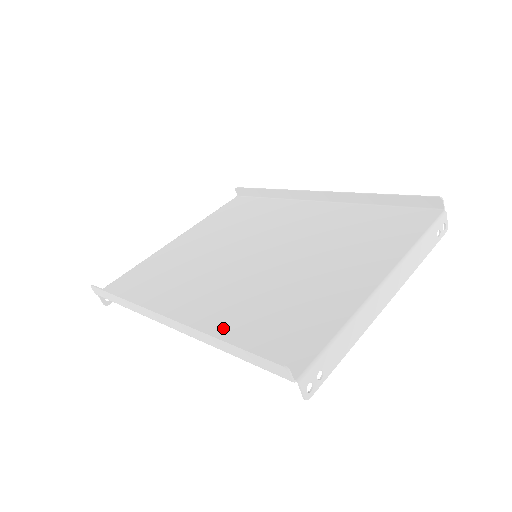
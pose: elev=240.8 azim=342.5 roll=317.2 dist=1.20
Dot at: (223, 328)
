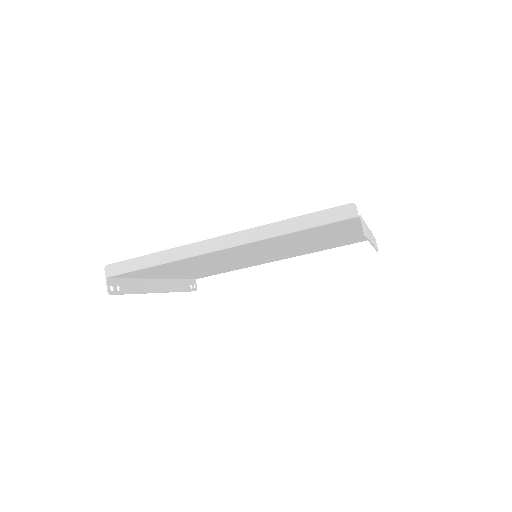
Dot at: occluded
